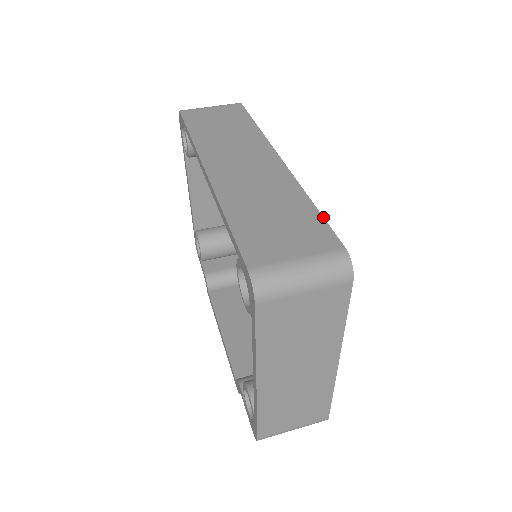
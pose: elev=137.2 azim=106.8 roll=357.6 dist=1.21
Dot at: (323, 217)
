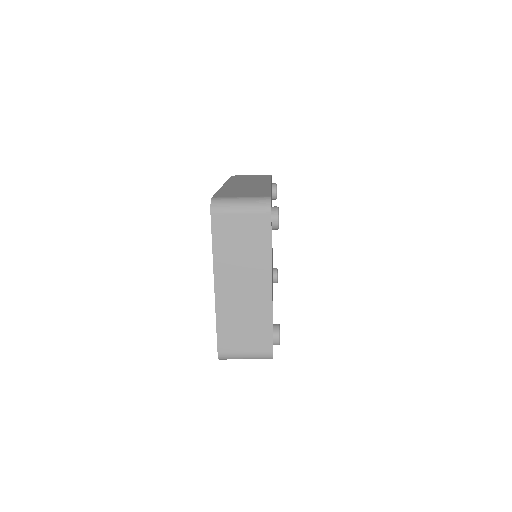
Dot at: occluded
